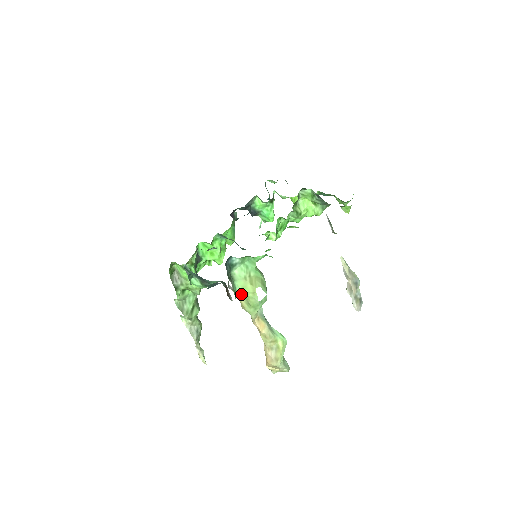
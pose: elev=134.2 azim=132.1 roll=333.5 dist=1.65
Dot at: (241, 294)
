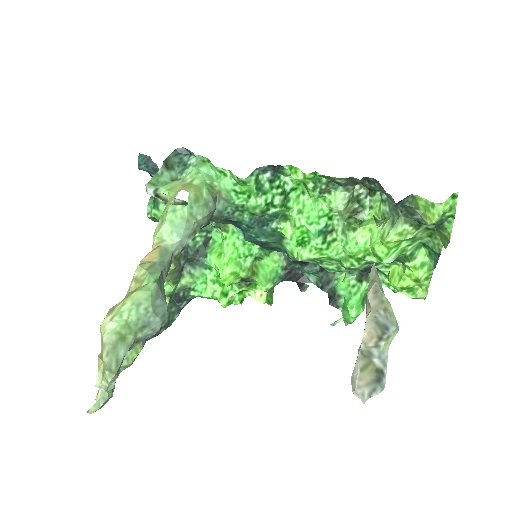
Dot at: occluded
